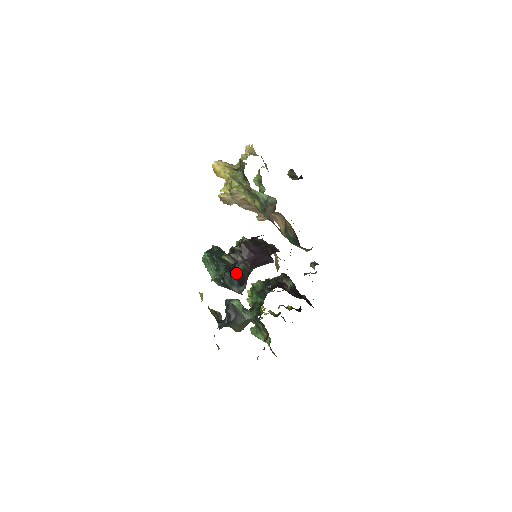
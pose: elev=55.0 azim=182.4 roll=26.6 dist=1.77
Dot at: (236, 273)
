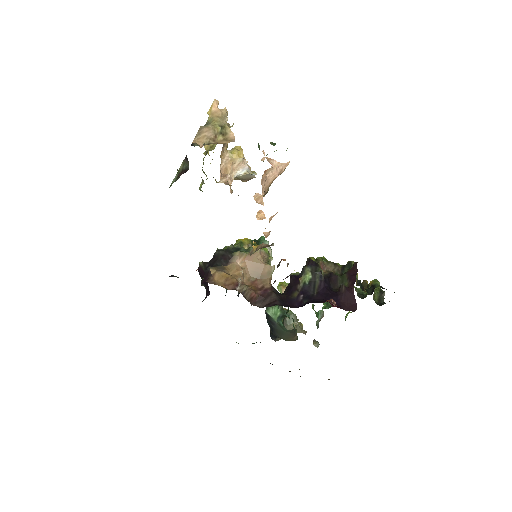
Dot at: occluded
